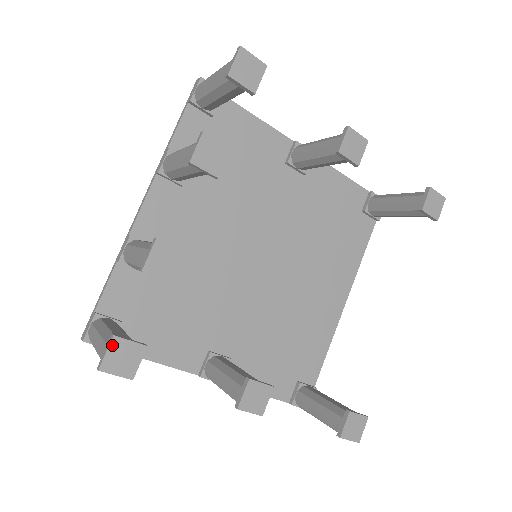
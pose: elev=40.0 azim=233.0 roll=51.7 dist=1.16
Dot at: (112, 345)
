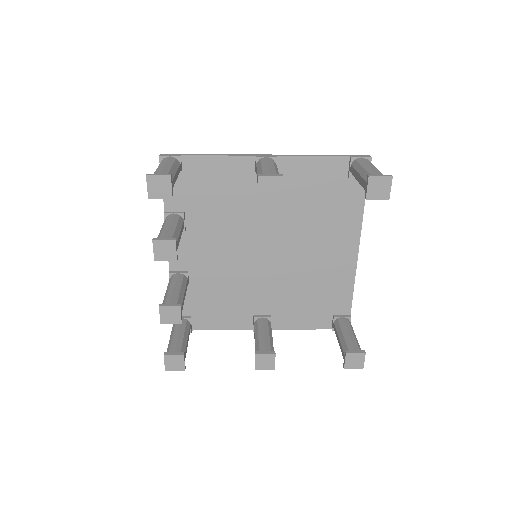
Dot at: (165, 359)
